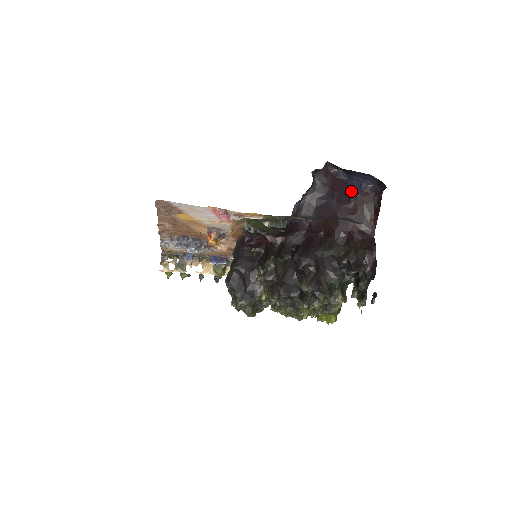
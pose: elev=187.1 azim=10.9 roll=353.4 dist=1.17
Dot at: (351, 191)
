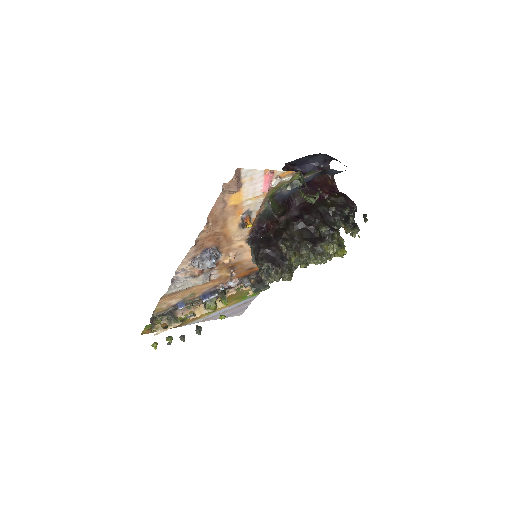
Dot at: occluded
